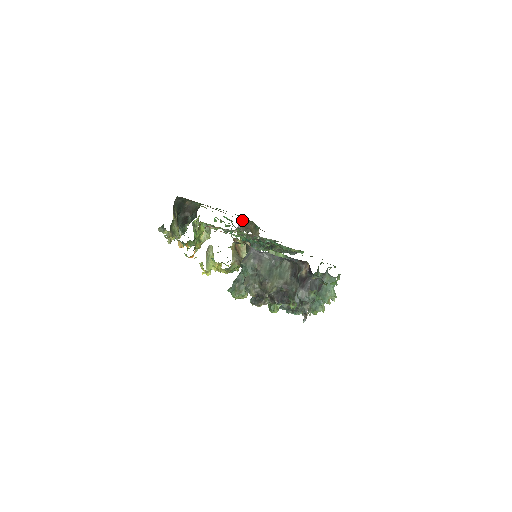
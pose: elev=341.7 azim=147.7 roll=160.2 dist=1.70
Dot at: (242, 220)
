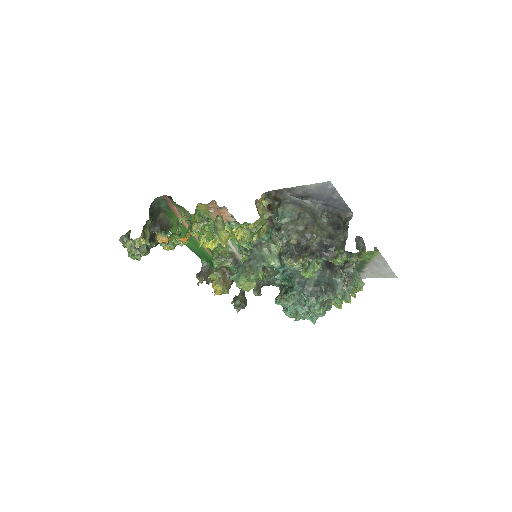
Dot at: (205, 266)
